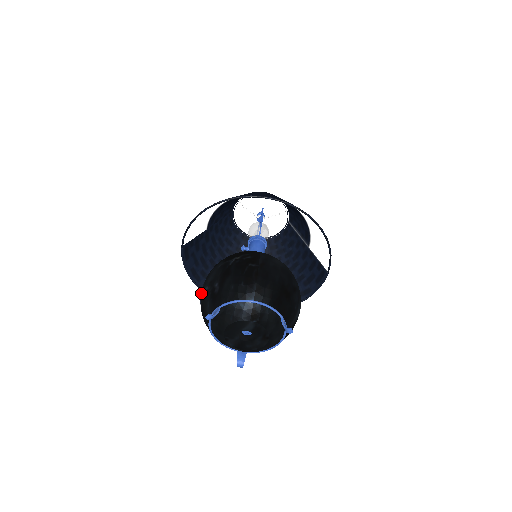
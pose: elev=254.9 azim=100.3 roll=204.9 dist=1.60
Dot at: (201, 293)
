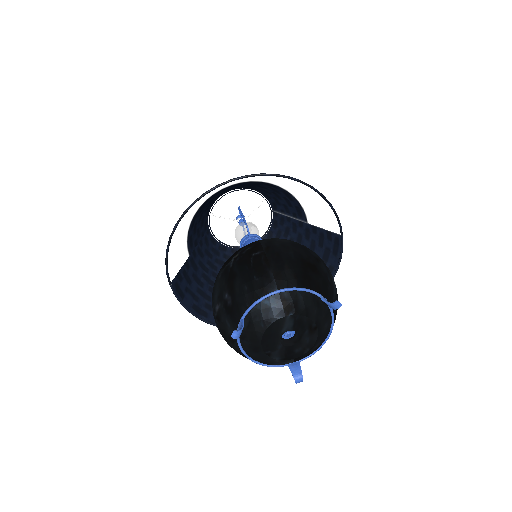
Dot at: (214, 318)
